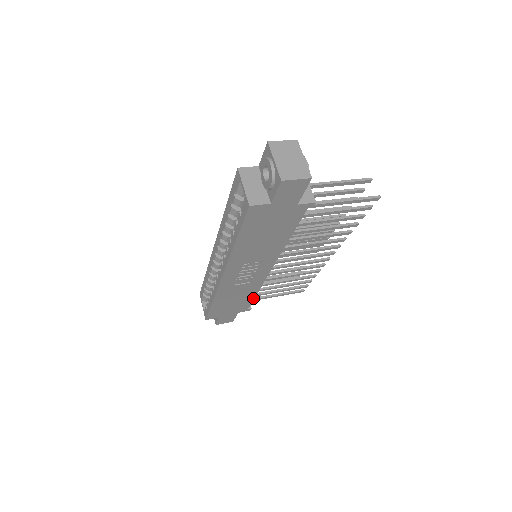
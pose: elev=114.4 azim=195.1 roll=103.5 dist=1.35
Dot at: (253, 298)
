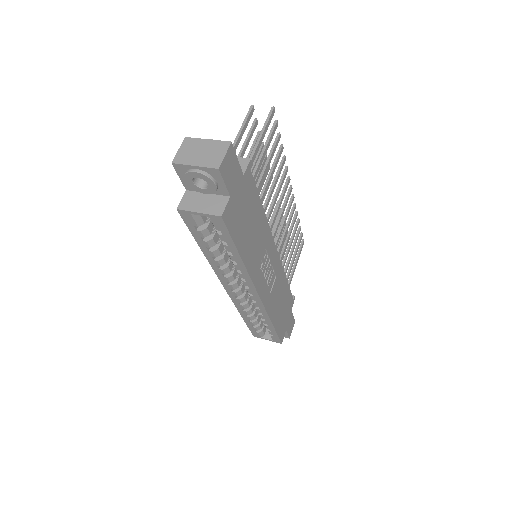
Dot at: (288, 286)
